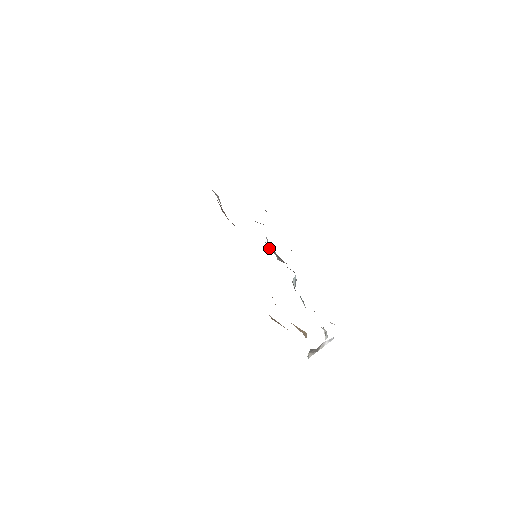
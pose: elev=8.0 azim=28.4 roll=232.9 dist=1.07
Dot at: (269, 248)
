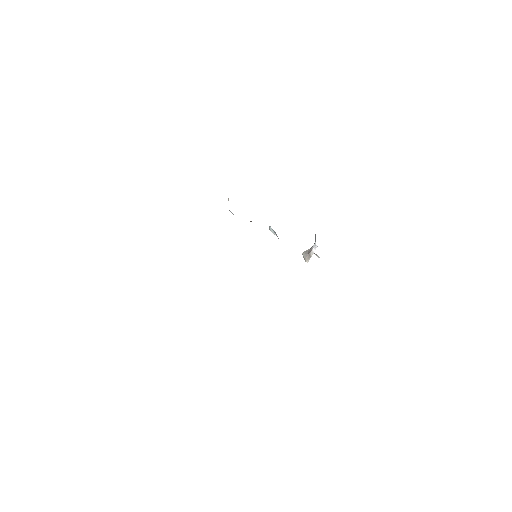
Dot at: occluded
